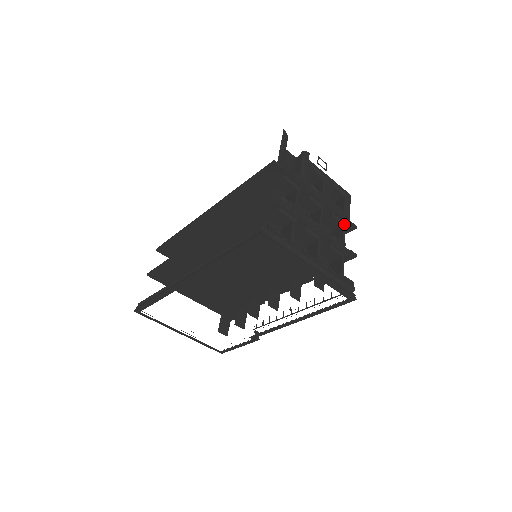
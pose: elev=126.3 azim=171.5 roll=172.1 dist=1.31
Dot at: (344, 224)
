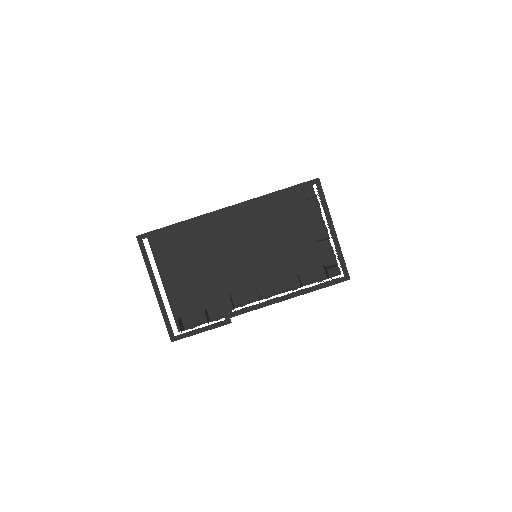
Dot at: occluded
